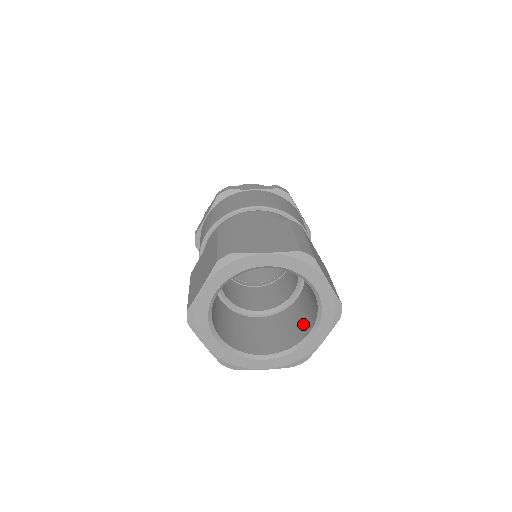
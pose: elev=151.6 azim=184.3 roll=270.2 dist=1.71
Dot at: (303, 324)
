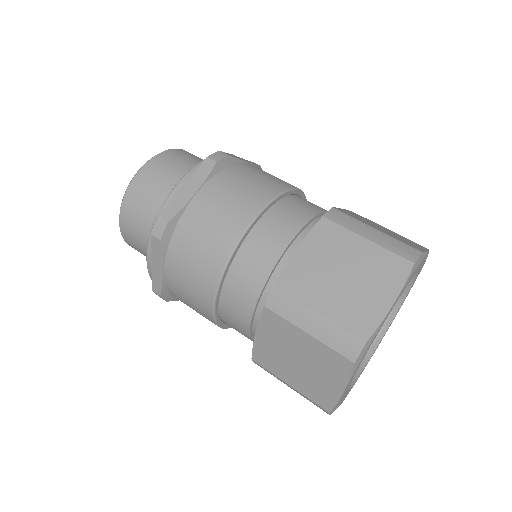
Dot at: occluded
